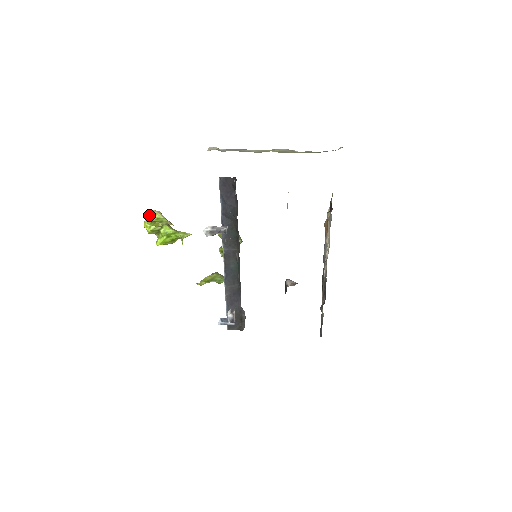
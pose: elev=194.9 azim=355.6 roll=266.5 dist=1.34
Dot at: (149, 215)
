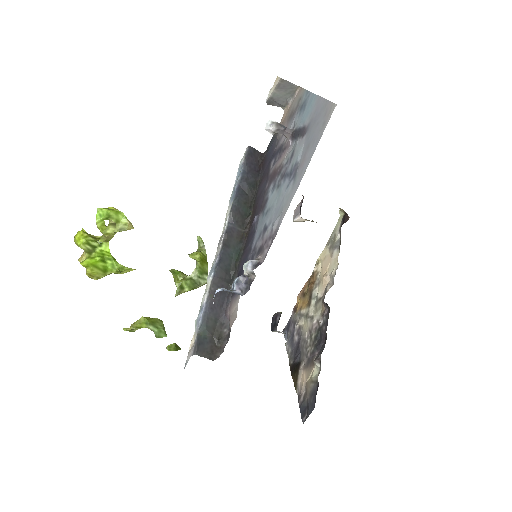
Dot at: (105, 208)
